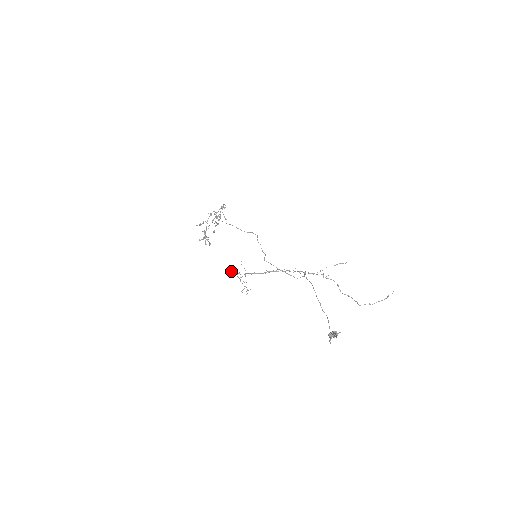
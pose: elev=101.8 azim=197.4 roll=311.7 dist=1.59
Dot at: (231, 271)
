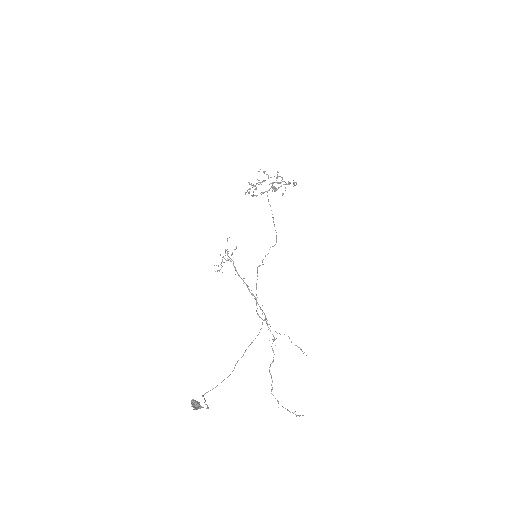
Dot at: (227, 241)
